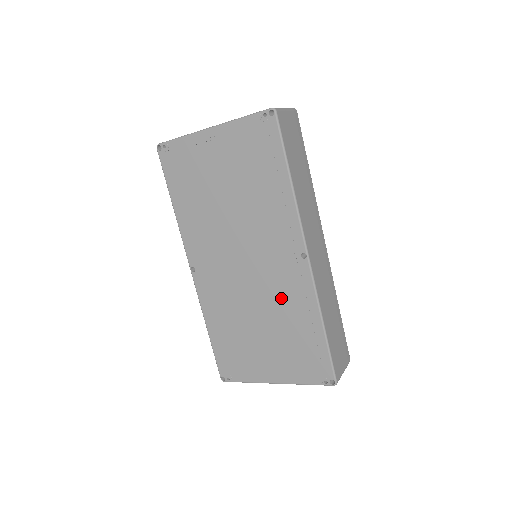
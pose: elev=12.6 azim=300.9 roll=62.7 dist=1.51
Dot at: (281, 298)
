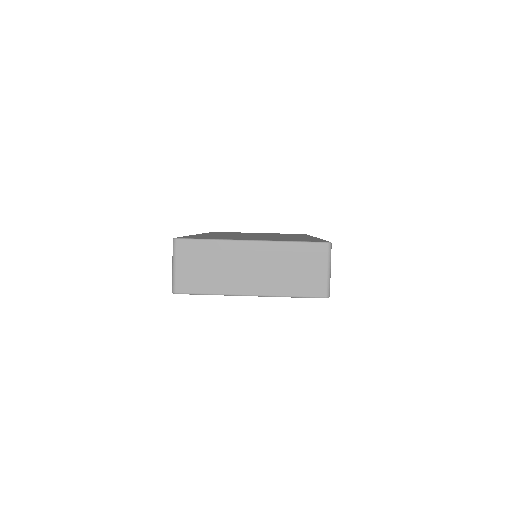
Dot at: occluded
